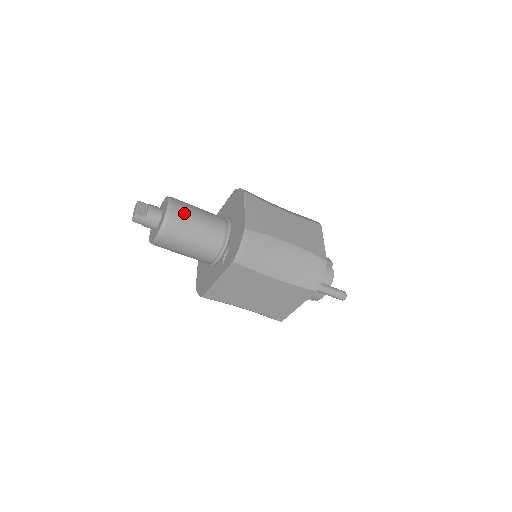
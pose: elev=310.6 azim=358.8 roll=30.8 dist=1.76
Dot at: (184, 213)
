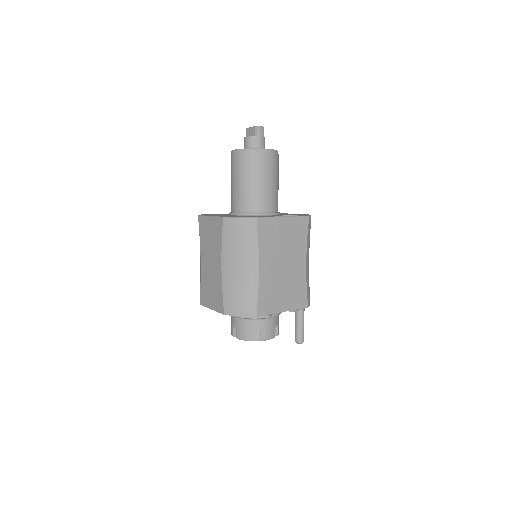
Dot at: occluded
